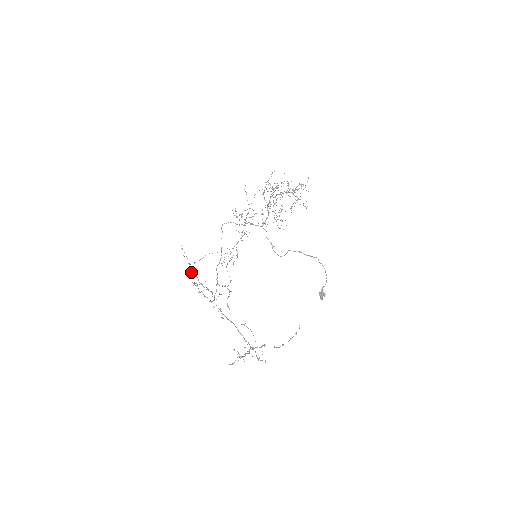
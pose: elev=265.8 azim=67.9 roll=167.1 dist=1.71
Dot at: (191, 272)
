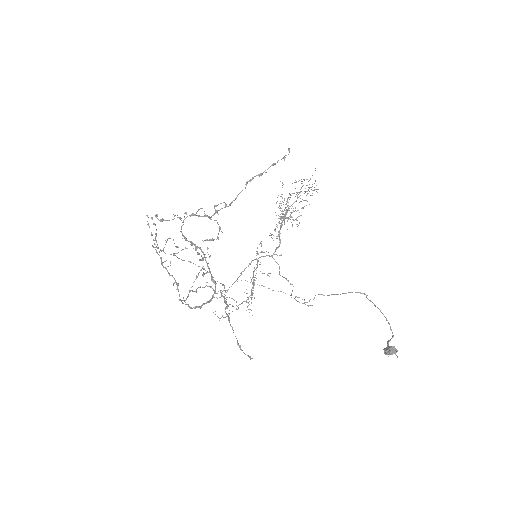
Dot at: occluded
